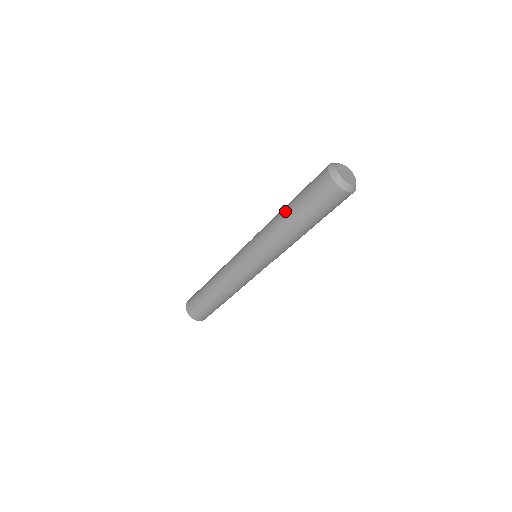
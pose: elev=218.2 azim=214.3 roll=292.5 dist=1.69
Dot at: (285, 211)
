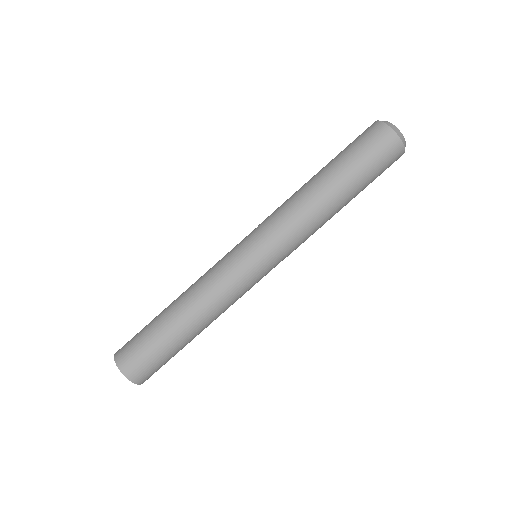
Dot at: (321, 179)
